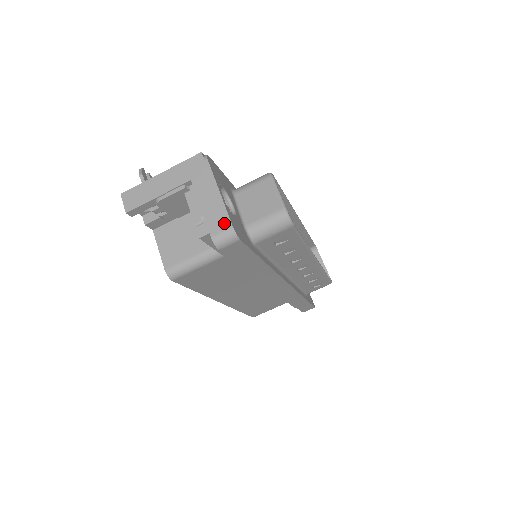
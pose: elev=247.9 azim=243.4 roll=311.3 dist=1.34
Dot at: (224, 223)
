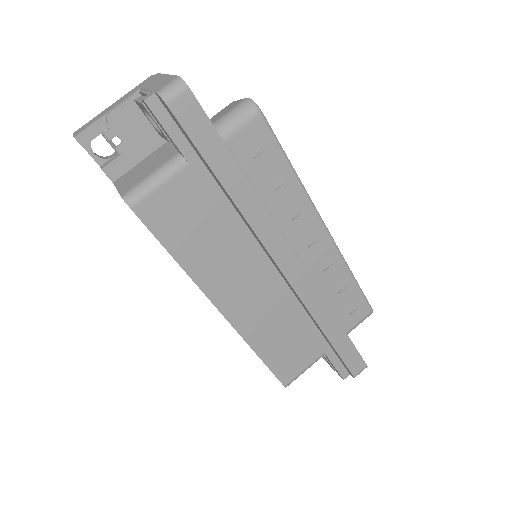
Dot at: (170, 80)
